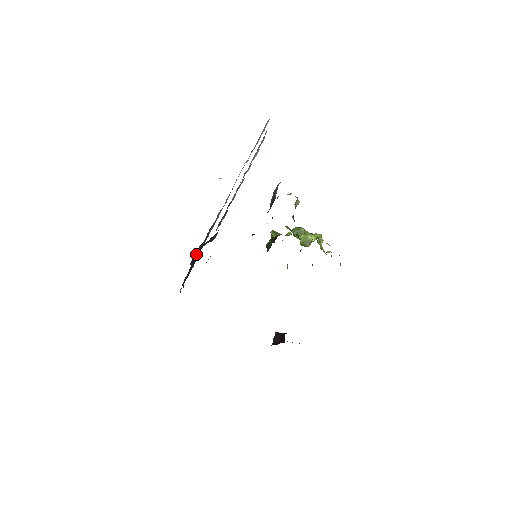
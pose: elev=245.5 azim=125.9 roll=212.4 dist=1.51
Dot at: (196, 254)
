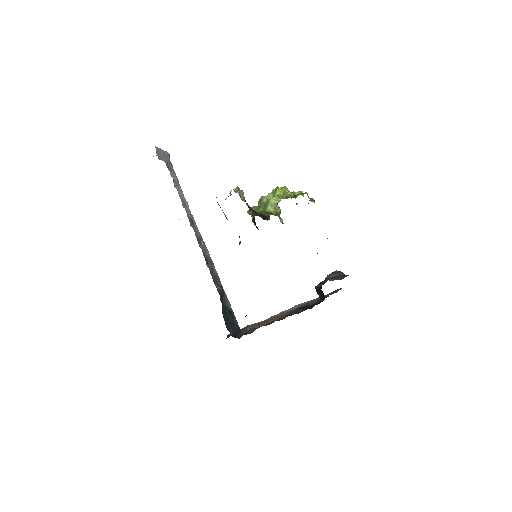
Dot at: (225, 321)
